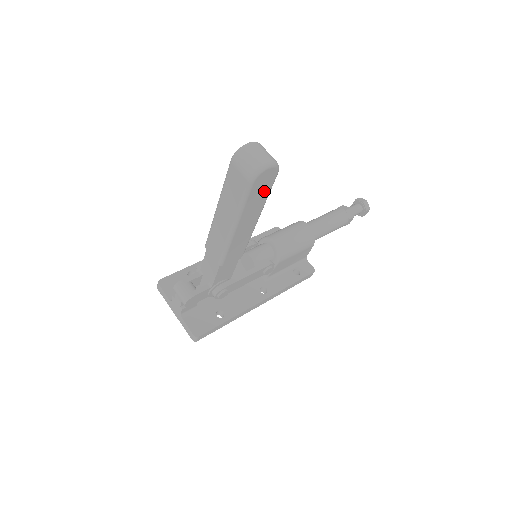
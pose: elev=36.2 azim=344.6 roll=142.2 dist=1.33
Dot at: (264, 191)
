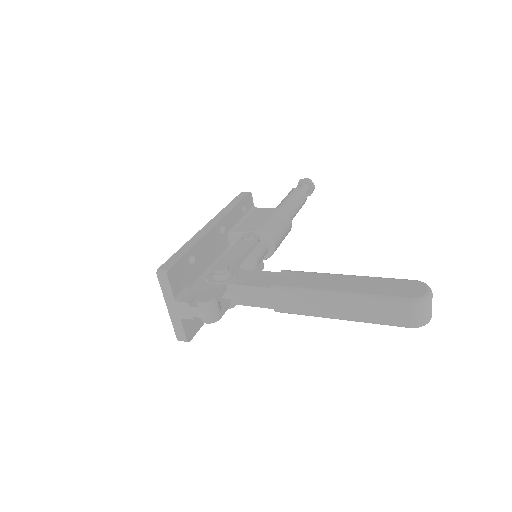
Dot at: occluded
